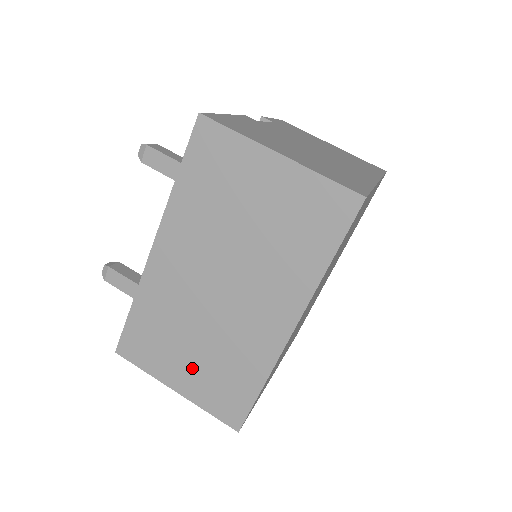
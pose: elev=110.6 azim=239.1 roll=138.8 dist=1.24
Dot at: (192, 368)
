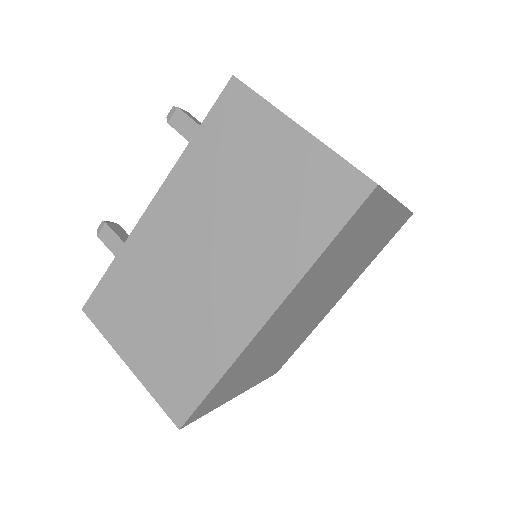
Dot at: (152, 342)
